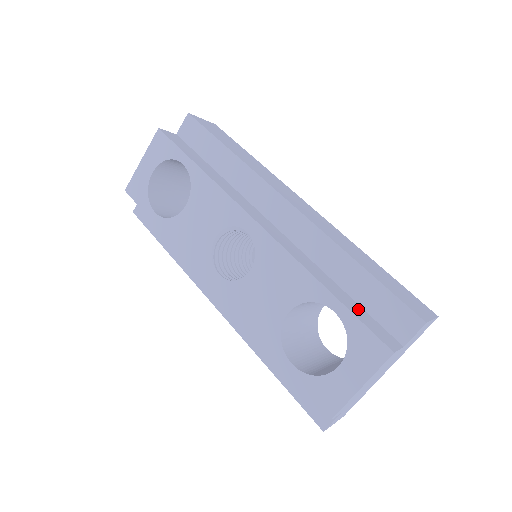
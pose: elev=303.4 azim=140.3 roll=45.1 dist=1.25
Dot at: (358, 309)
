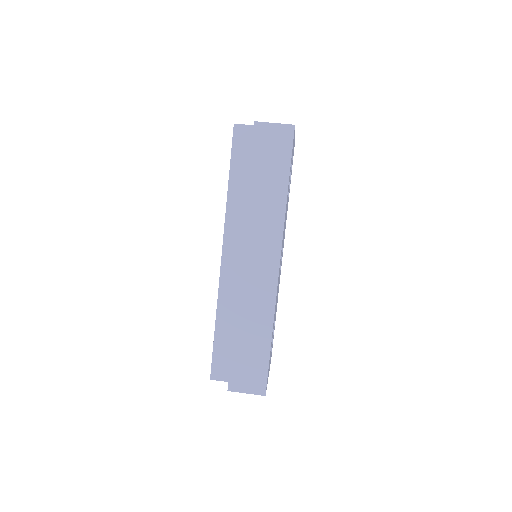
Dot at: (226, 348)
